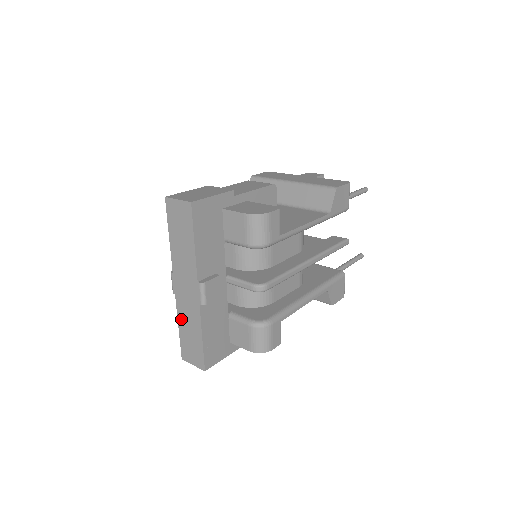
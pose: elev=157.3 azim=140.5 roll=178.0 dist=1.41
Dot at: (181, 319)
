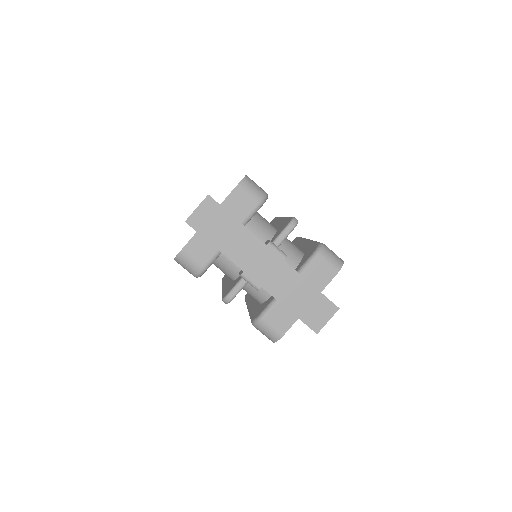
Dot at: (284, 299)
